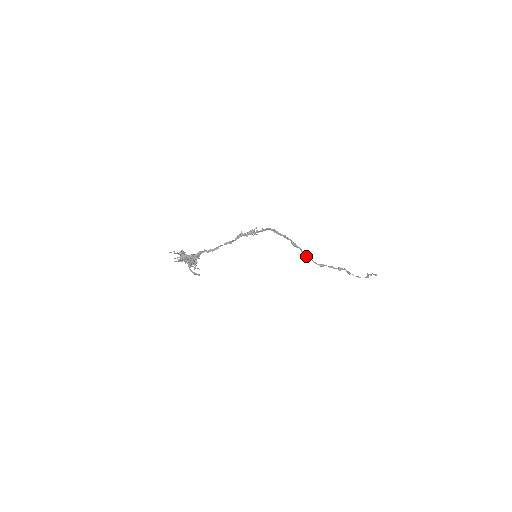
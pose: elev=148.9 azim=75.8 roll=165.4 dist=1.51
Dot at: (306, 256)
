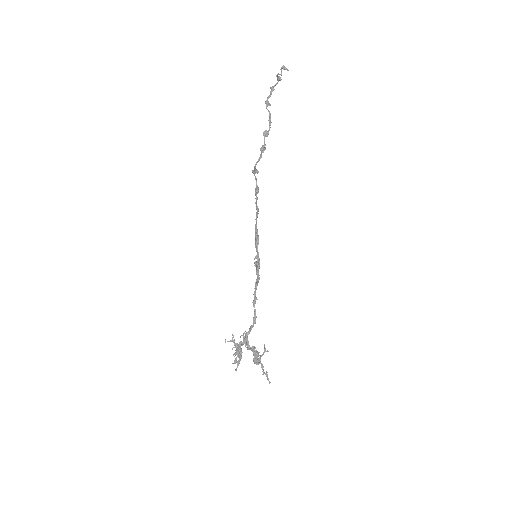
Dot at: (254, 168)
